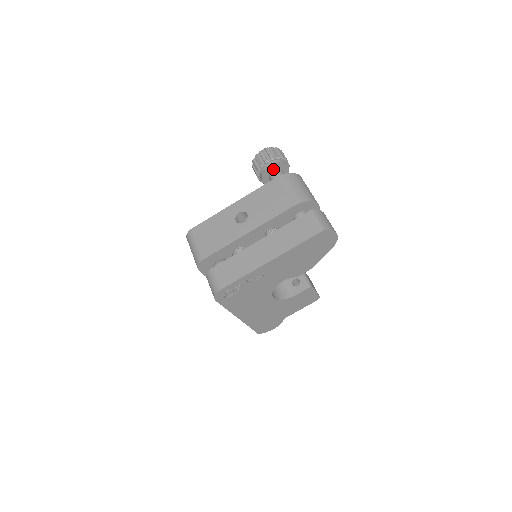
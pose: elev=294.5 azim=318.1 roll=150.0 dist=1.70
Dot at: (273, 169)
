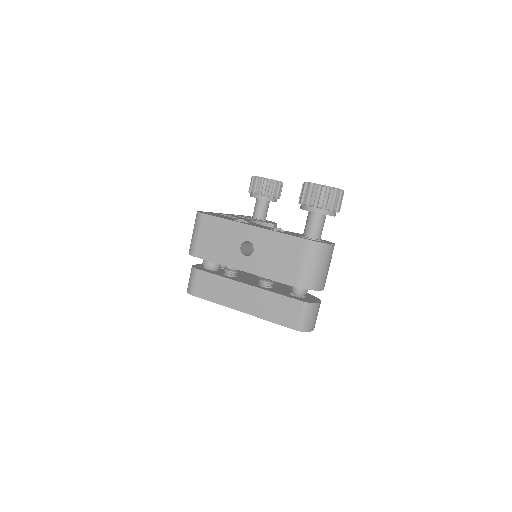
Dot at: occluded
